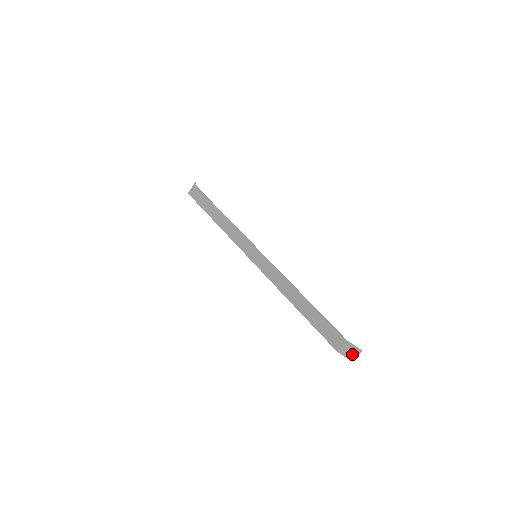
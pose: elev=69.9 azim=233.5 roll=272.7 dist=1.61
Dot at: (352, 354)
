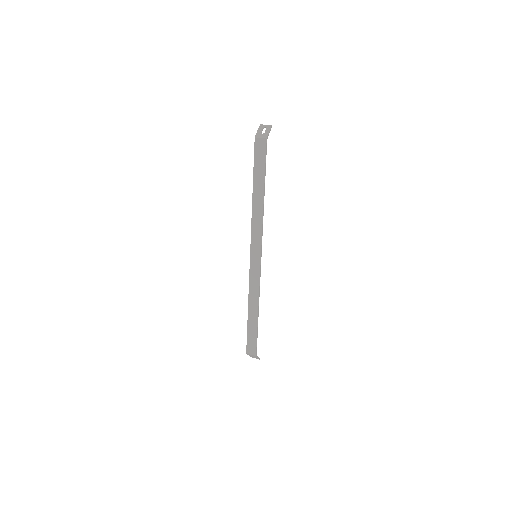
Dot at: (253, 356)
